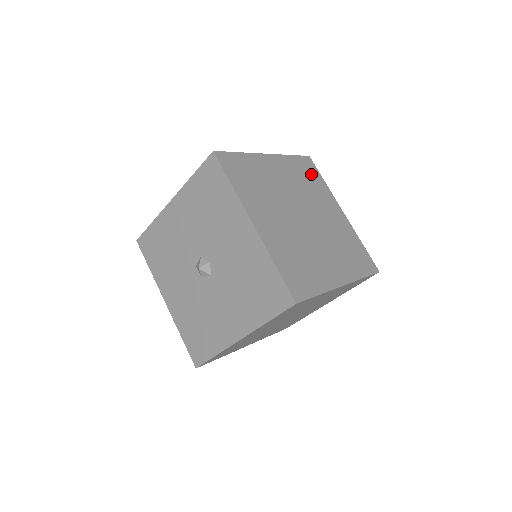
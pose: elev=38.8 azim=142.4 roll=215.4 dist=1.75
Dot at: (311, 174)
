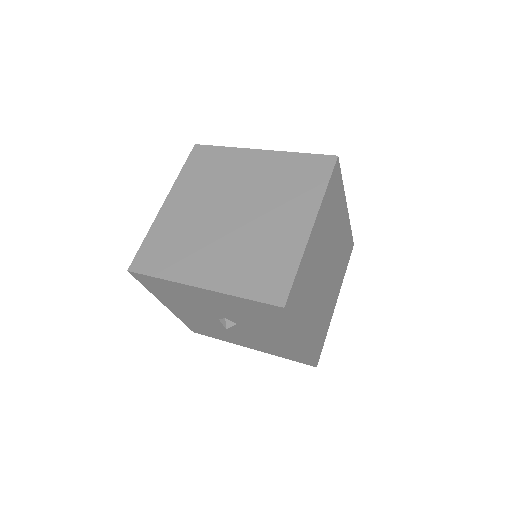
Dot at: (209, 160)
